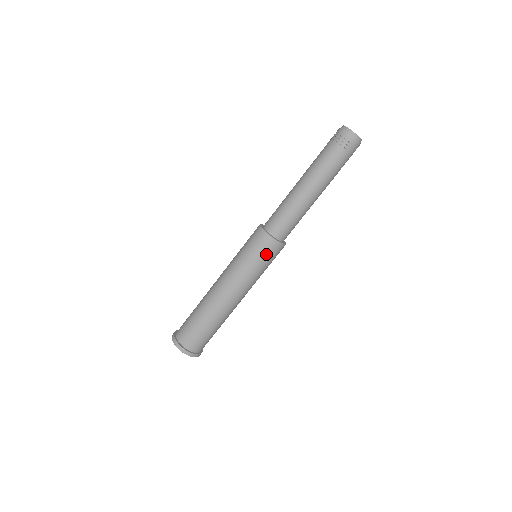
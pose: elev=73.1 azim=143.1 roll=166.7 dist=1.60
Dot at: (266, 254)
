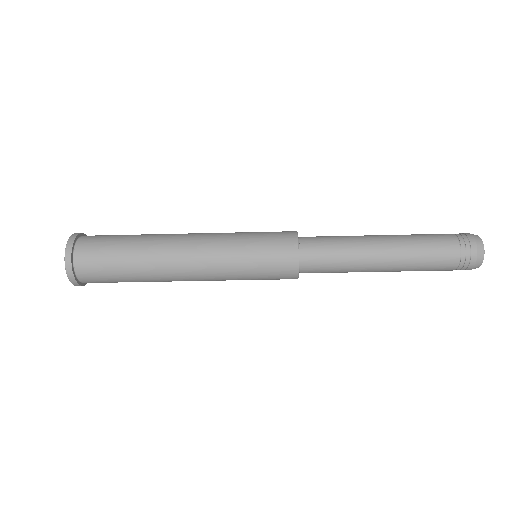
Dot at: occluded
